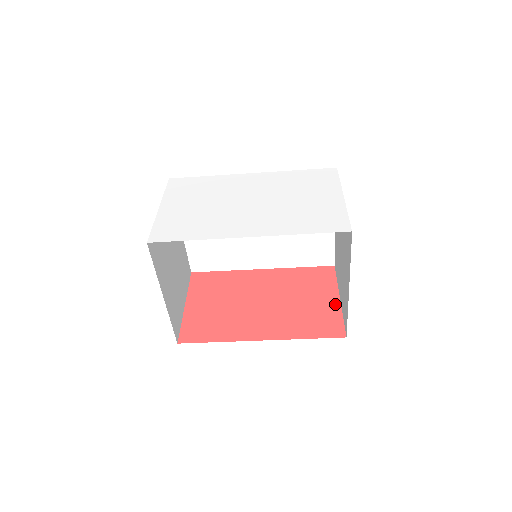
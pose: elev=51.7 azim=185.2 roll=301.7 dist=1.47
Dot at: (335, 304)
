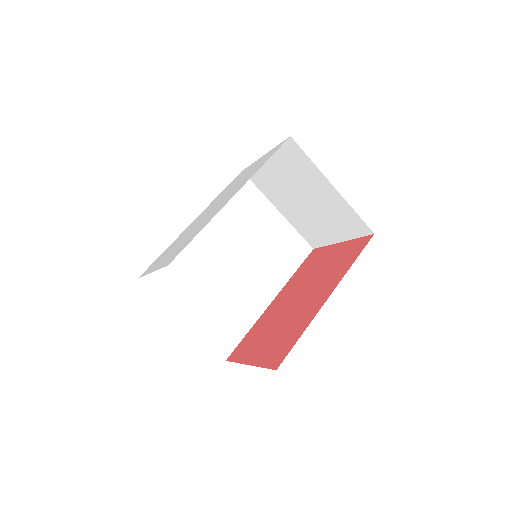
Dot at: (342, 245)
